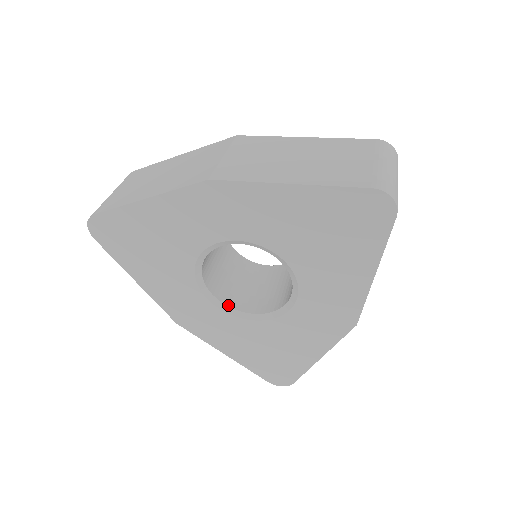
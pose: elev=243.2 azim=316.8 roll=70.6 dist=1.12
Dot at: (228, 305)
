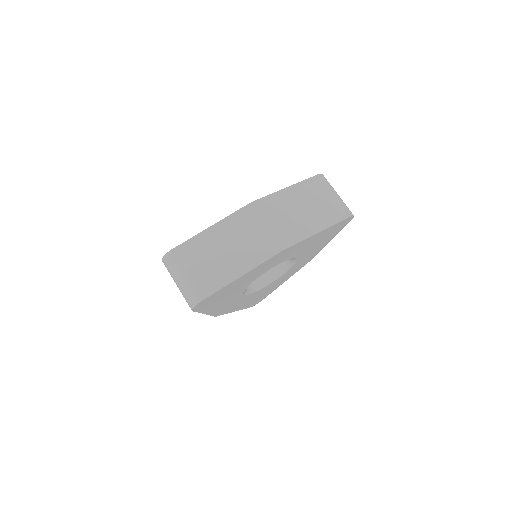
Dot at: (250, 290)
